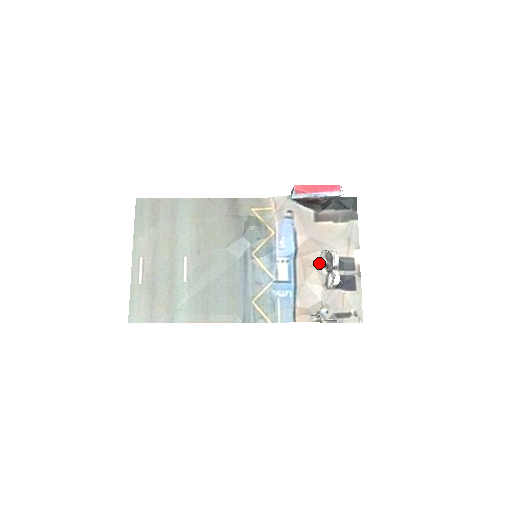
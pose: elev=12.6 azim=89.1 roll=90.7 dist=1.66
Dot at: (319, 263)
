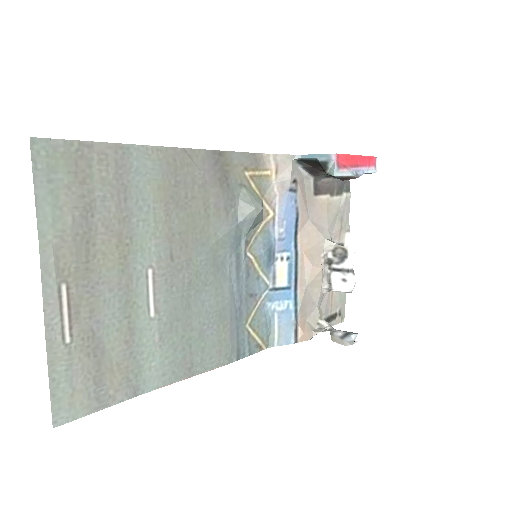
Dot at: (322, 258)
